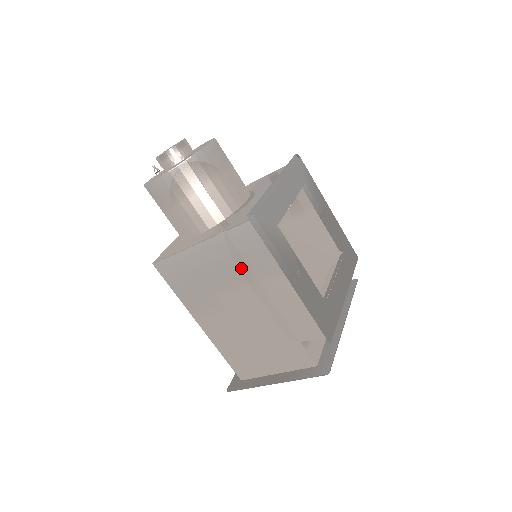
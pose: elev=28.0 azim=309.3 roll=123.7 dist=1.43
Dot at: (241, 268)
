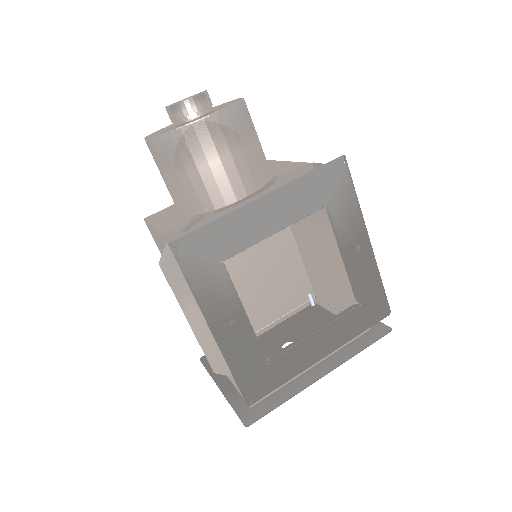
Dot at: (174, 286)
